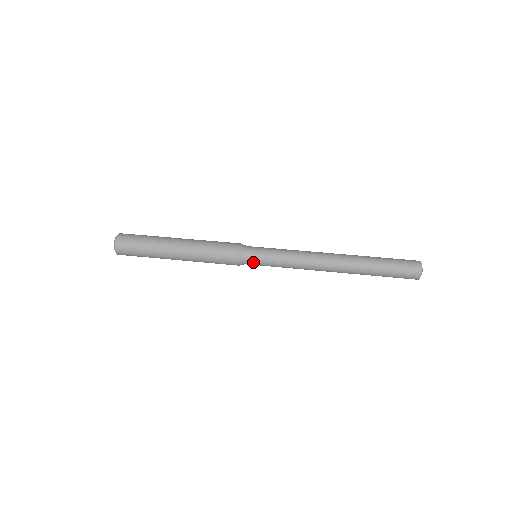
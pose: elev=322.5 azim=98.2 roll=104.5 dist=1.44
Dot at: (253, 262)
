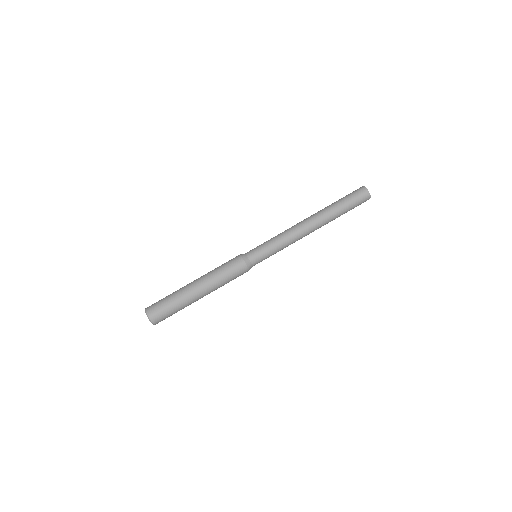
Dot at: (258, 262)
